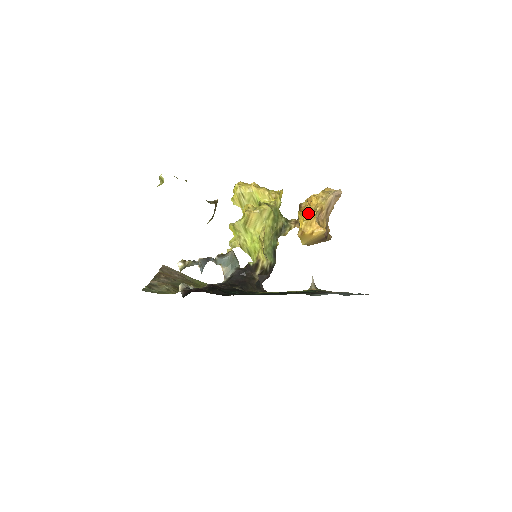
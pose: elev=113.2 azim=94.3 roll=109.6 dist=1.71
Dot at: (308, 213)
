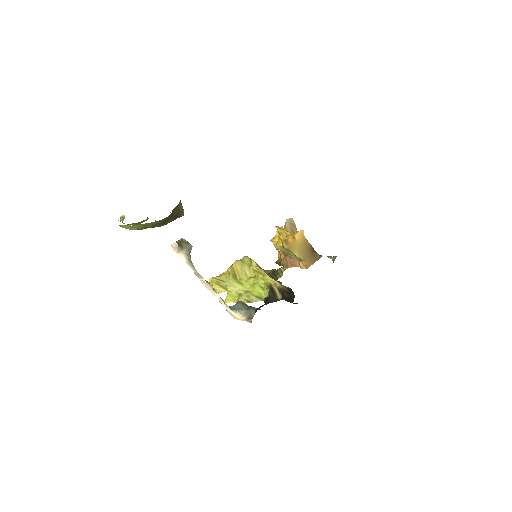
Dot at: (277, 230)
